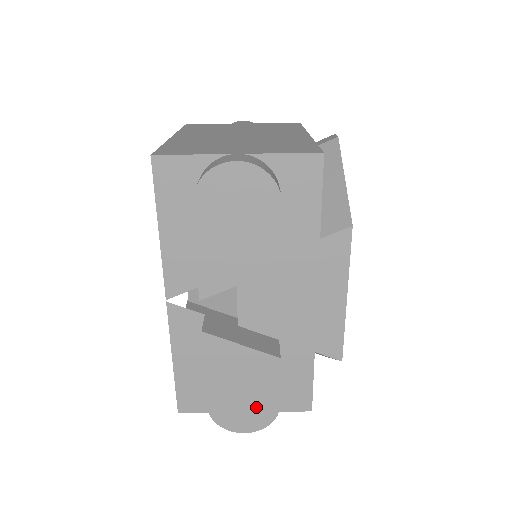
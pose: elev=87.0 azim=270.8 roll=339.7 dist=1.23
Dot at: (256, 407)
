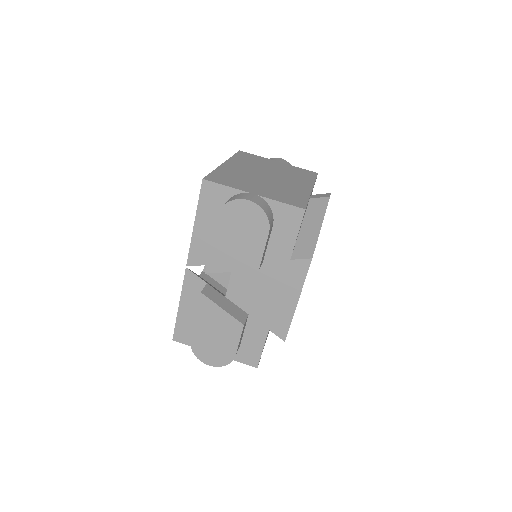
Dot at: (221, 351)
